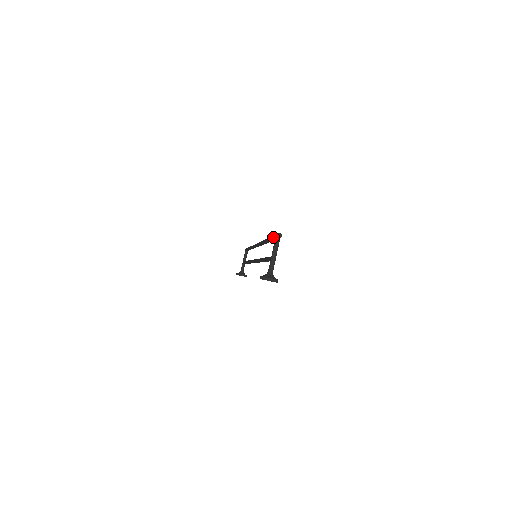
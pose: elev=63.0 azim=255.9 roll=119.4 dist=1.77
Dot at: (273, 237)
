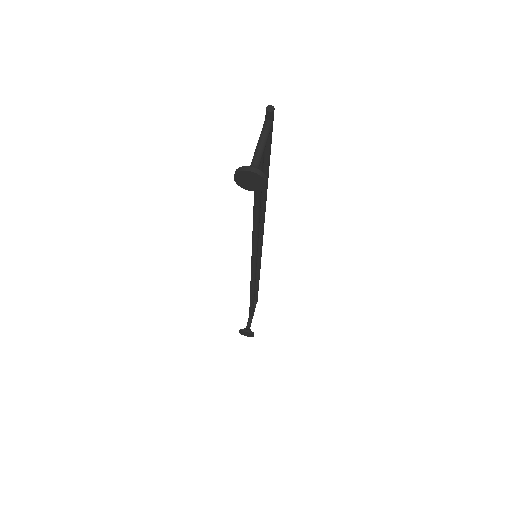
Dot at: occluded
